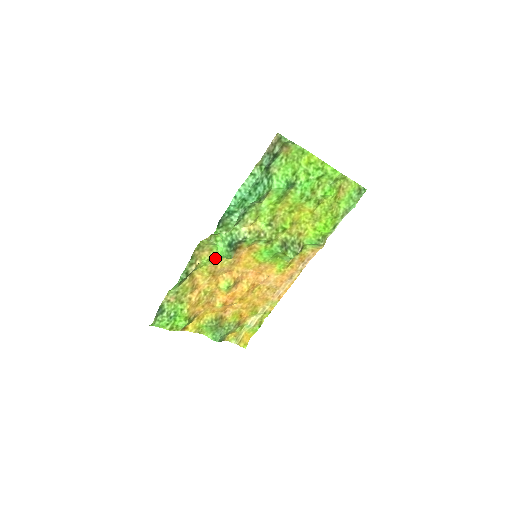
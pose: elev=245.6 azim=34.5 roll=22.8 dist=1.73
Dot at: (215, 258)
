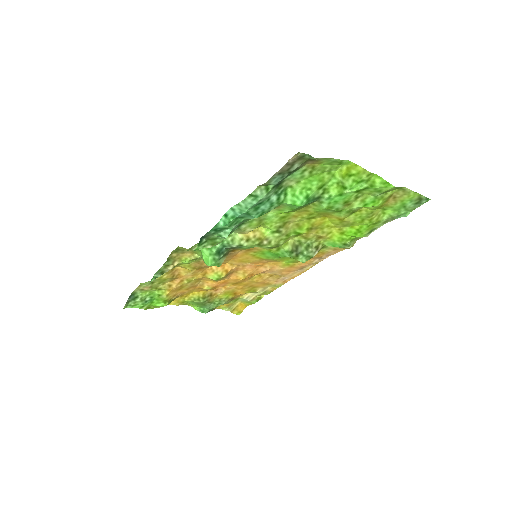
Dot at: (200, 258)
